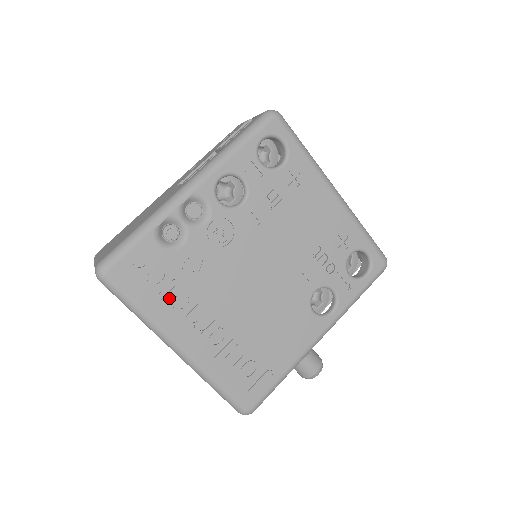
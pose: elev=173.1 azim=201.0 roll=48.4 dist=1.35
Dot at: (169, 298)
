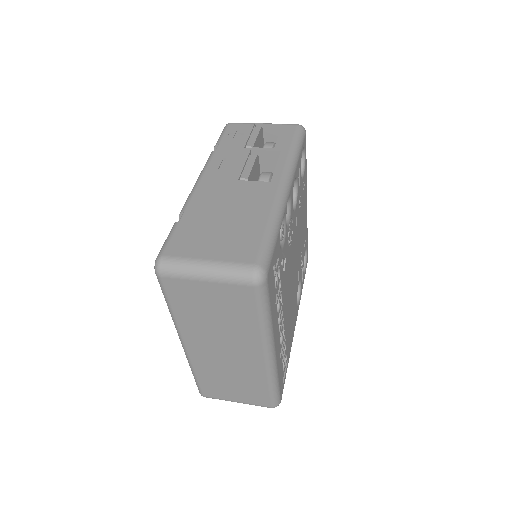
Dot at: (277, 300)
